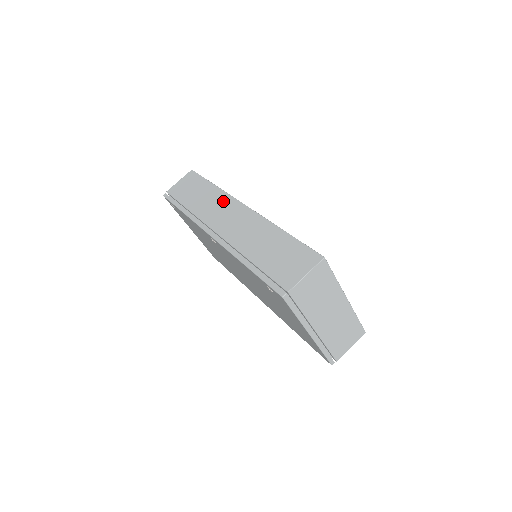
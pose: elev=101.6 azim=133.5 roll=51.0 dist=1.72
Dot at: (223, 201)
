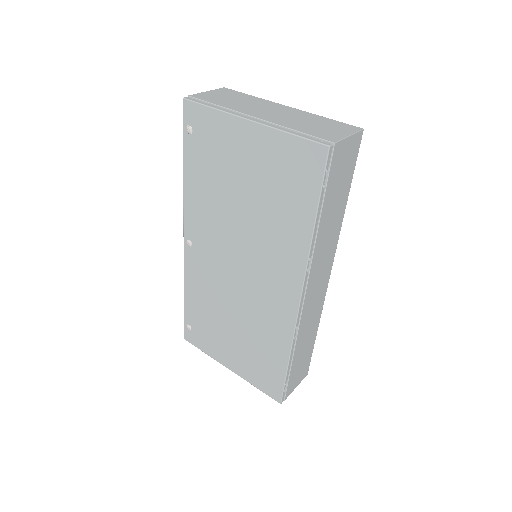
Dot at: occluded
